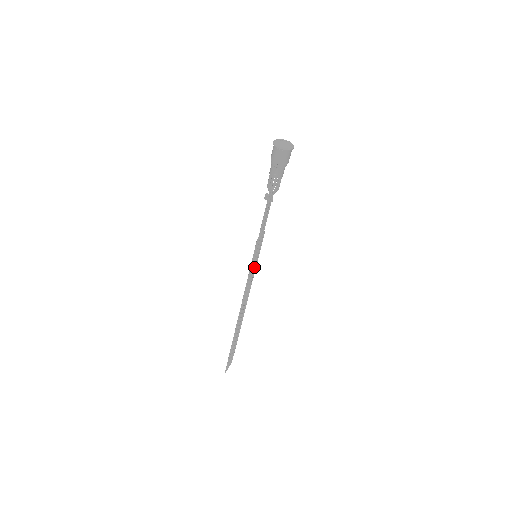
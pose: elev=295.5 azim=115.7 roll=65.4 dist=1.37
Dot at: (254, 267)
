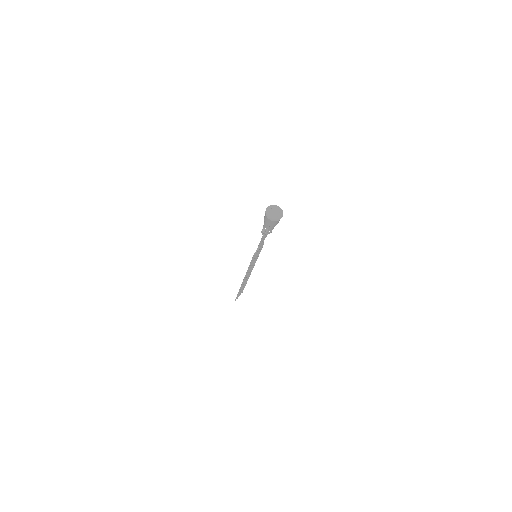
Dot at: occluded
